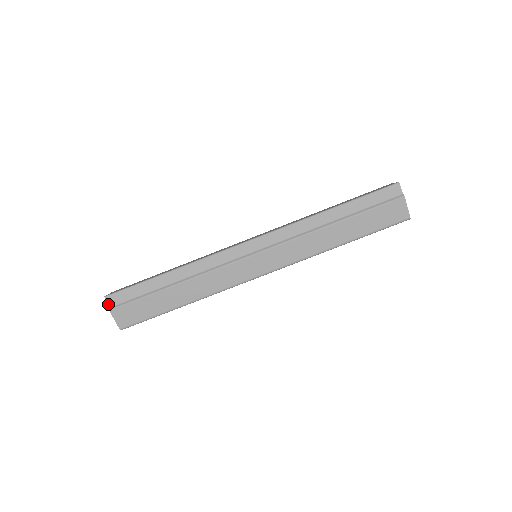
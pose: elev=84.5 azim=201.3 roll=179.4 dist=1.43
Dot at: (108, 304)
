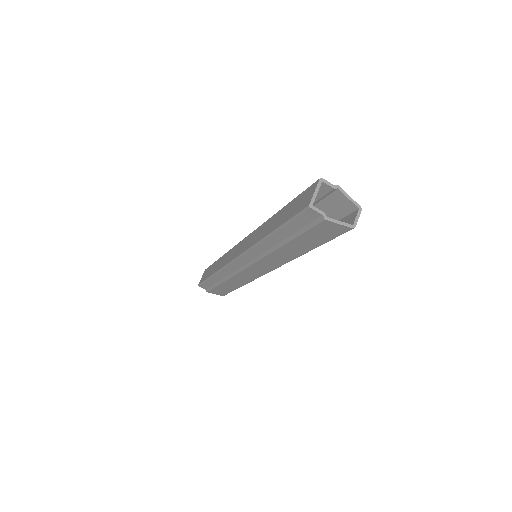
Dot at: occluded
